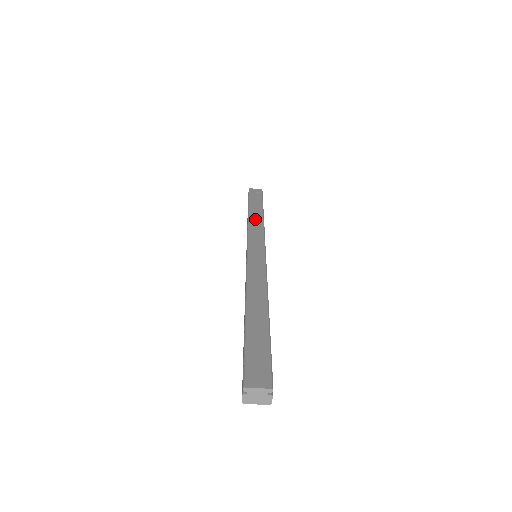
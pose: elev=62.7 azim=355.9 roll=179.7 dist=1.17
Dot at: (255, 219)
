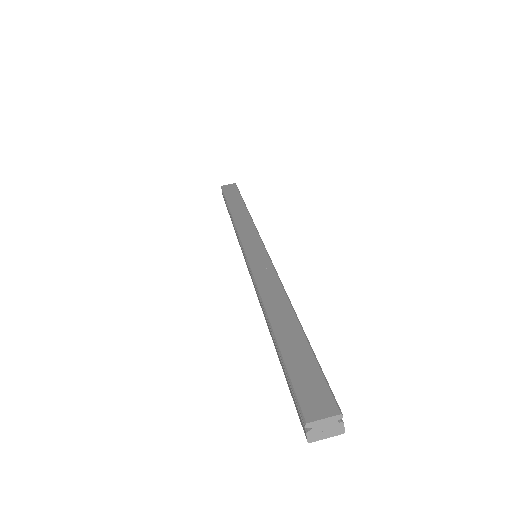
Dot at: (240, 216)
